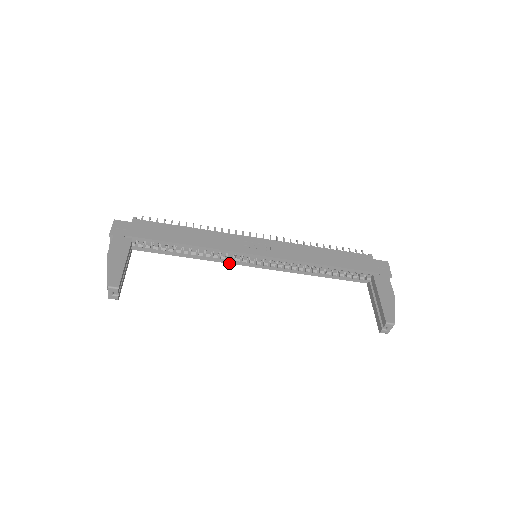
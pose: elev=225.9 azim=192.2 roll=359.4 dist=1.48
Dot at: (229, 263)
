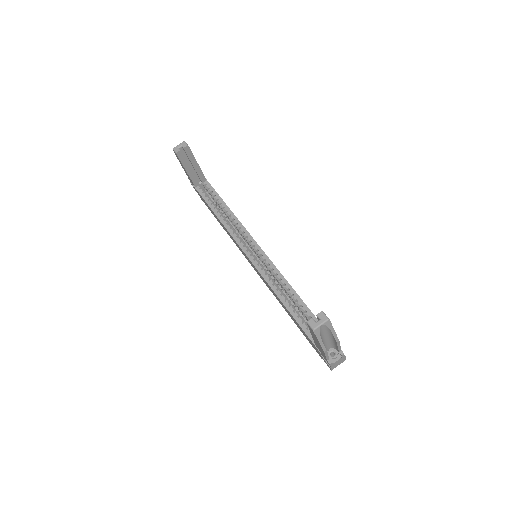
Dot at: (236, 241)
